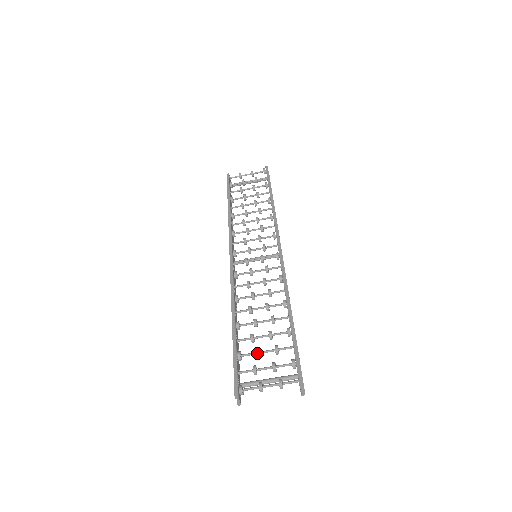
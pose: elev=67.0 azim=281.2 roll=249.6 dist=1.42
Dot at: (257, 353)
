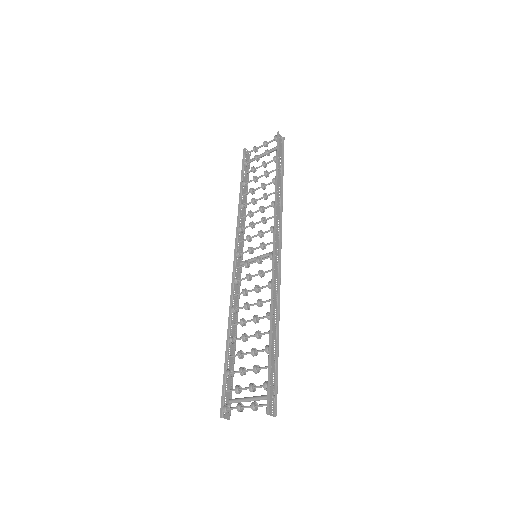
Dot at: (240, 373)
